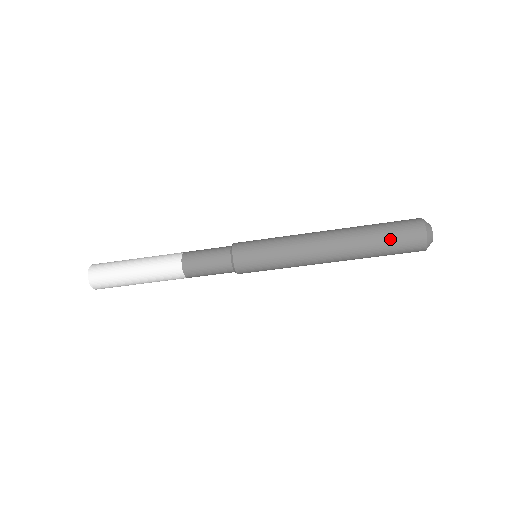
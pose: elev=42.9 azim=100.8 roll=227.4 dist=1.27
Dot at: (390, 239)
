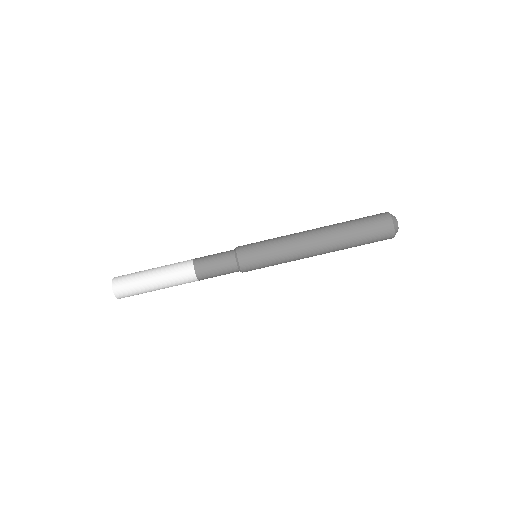
Dot at: (366, 234)
